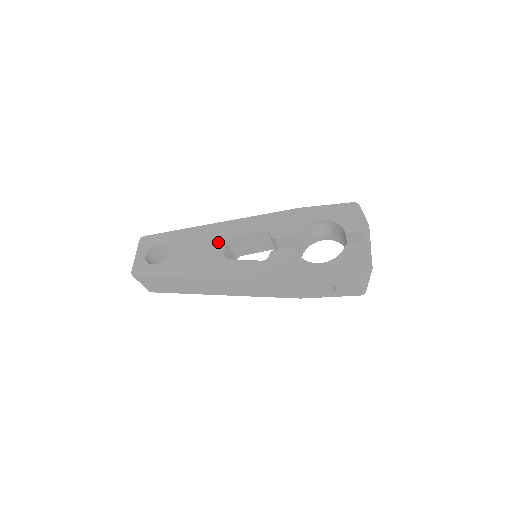
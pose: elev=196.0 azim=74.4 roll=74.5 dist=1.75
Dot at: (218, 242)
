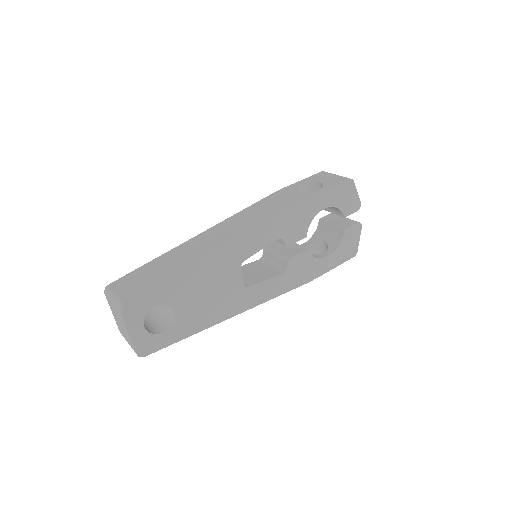
Dot at: (232, 272)
